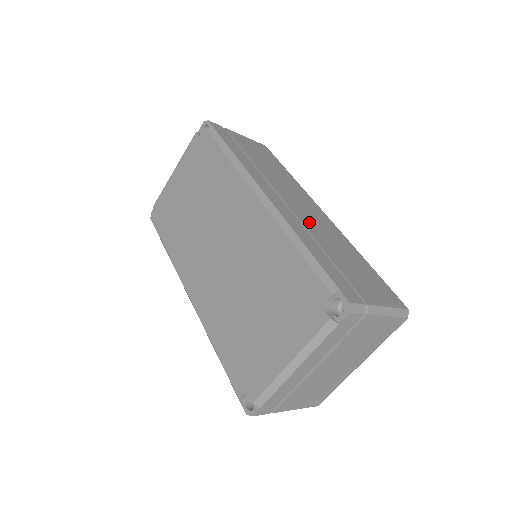
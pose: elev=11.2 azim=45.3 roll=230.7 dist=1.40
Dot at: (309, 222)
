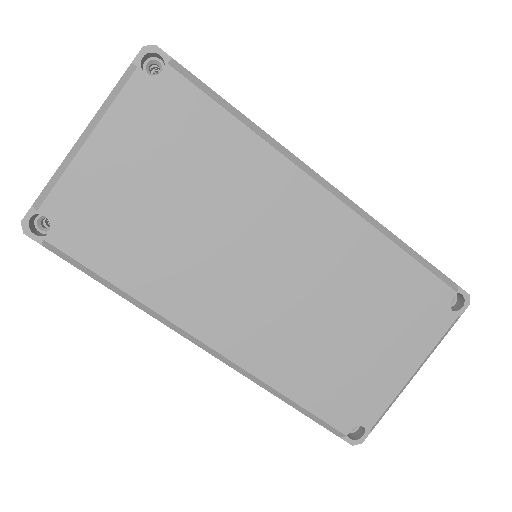
Dot at: occluded
